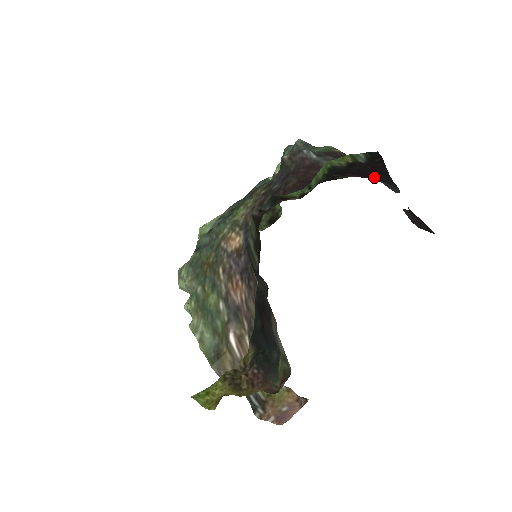
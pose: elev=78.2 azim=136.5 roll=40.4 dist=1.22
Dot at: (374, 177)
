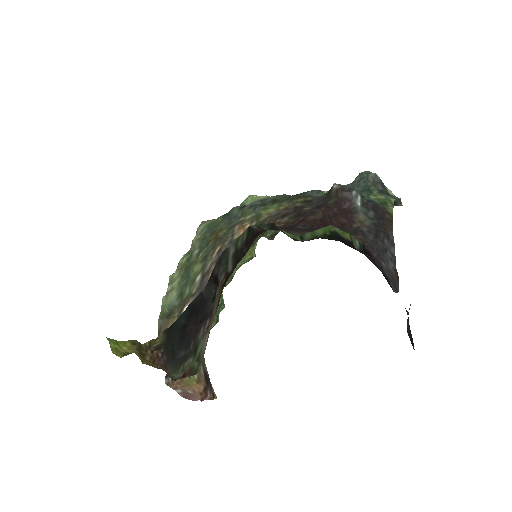
Dot at: (375, 265)
